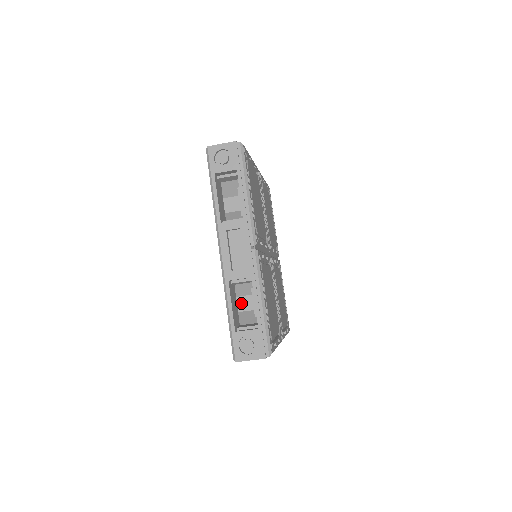
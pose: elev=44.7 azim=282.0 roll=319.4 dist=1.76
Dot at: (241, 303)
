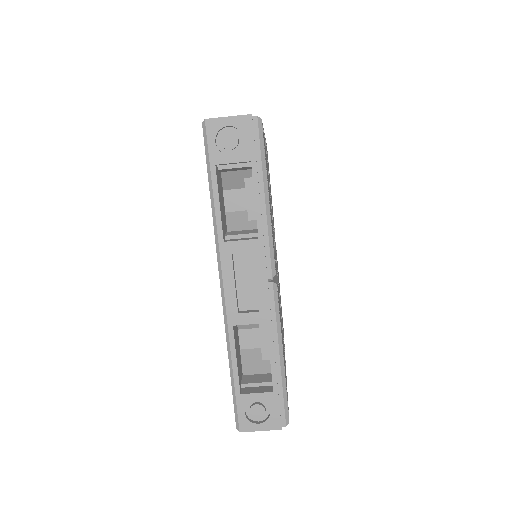
Dot at: (243, 338)
